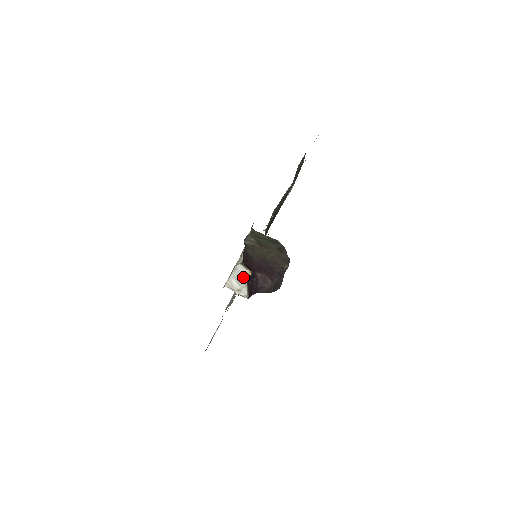
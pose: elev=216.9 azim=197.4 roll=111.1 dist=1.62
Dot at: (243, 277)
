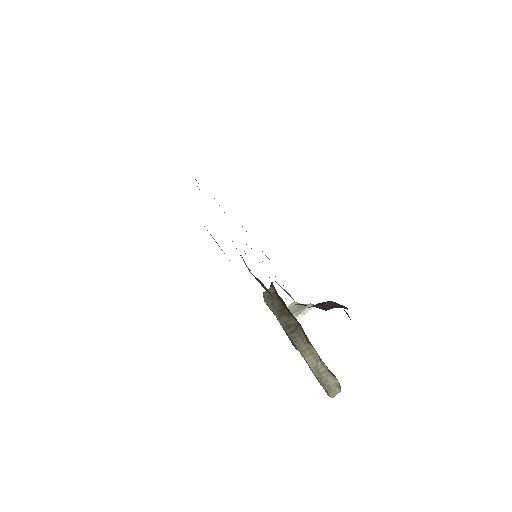
Dot at: (294, 307)
